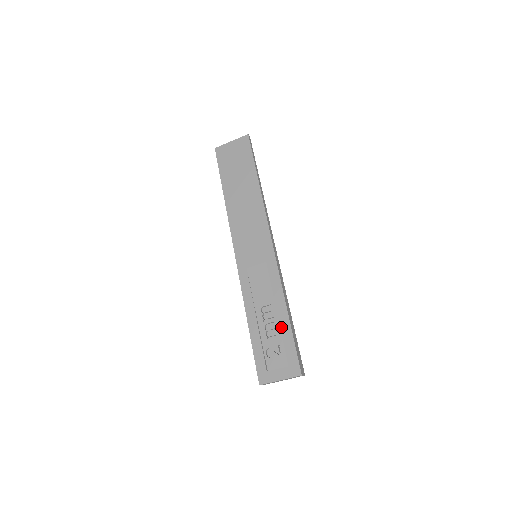
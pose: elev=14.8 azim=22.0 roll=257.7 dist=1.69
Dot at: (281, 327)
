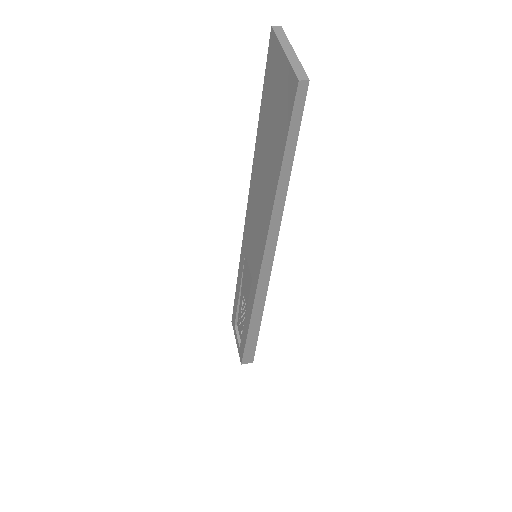
Dot at: (243, 329)
